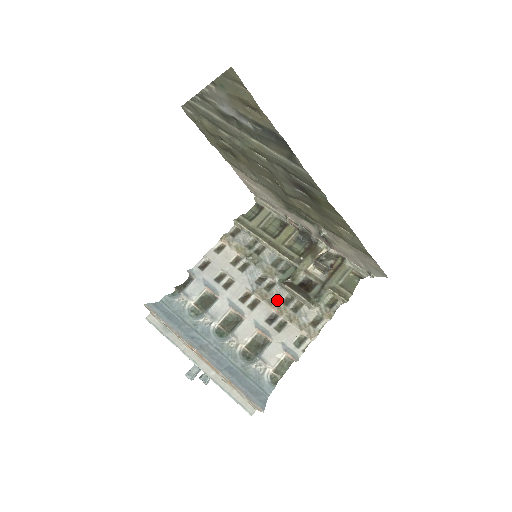
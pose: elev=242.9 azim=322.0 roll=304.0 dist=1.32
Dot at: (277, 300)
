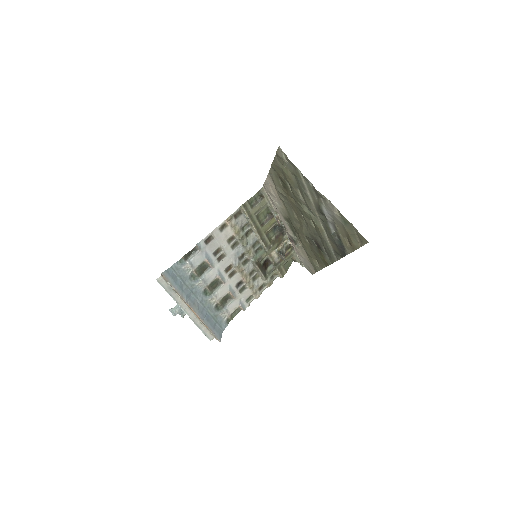
Dot at: (247, 273)
